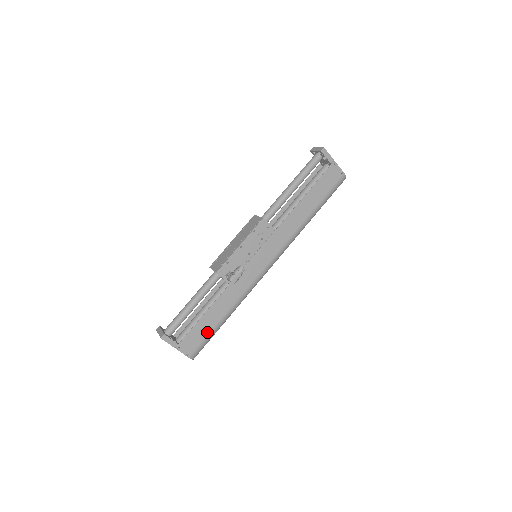
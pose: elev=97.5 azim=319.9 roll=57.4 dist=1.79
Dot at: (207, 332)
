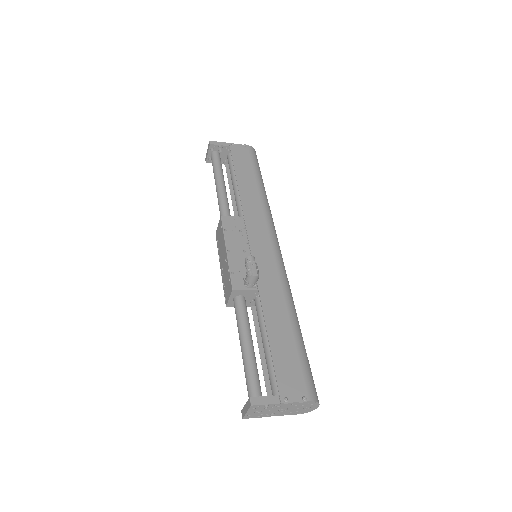
Dot at: (294, 355)
